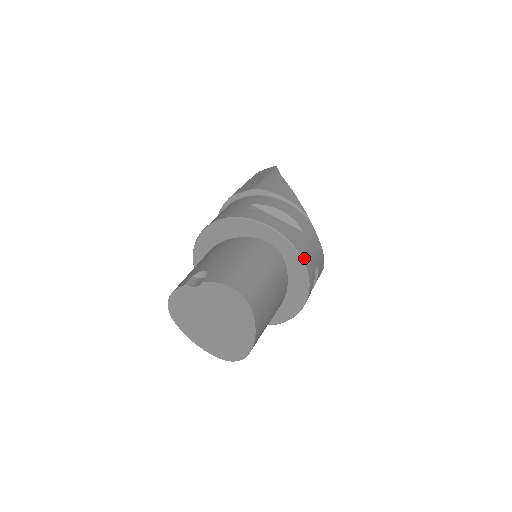
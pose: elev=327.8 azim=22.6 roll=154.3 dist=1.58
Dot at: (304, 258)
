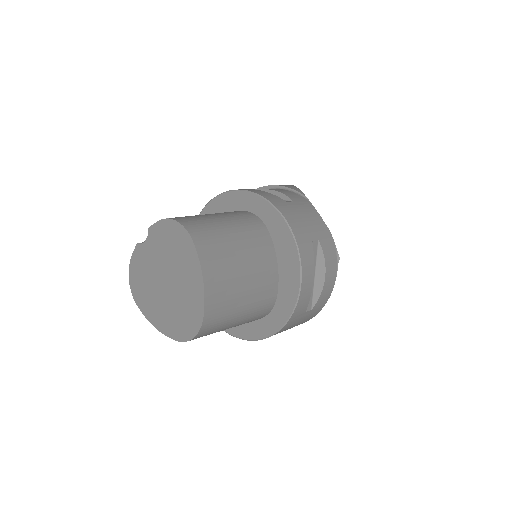
Dot at: (286, 216)
